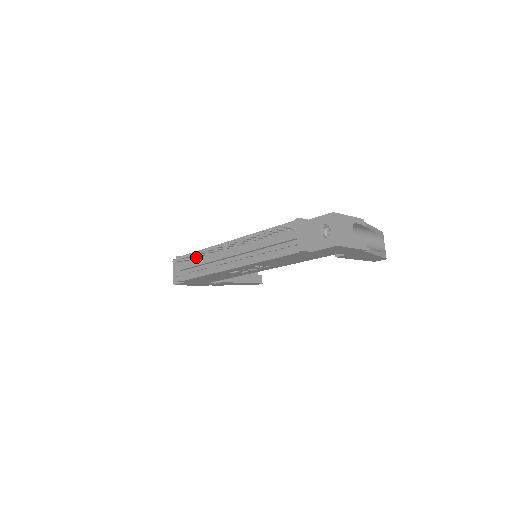
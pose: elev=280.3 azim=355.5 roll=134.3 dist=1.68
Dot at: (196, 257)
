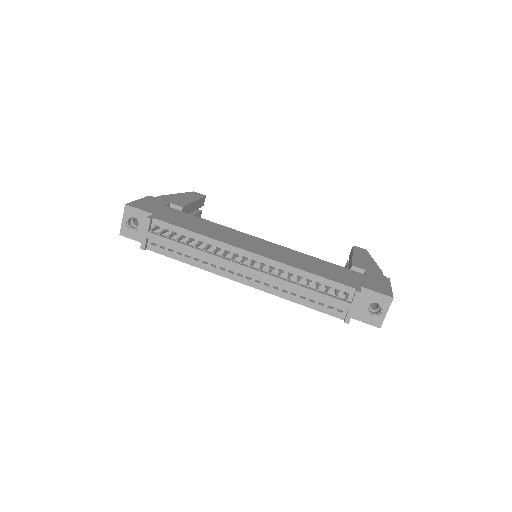
Dot at: (184, 237)
